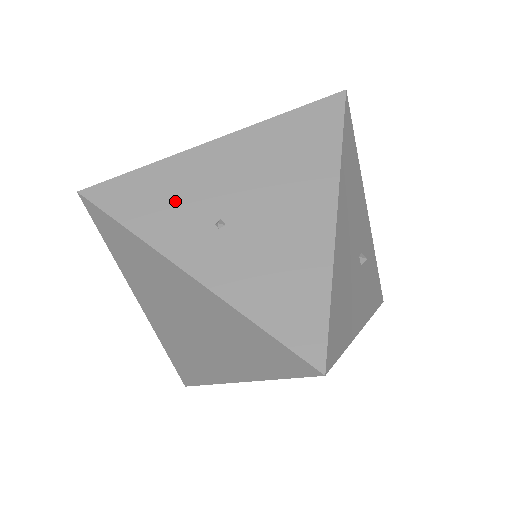
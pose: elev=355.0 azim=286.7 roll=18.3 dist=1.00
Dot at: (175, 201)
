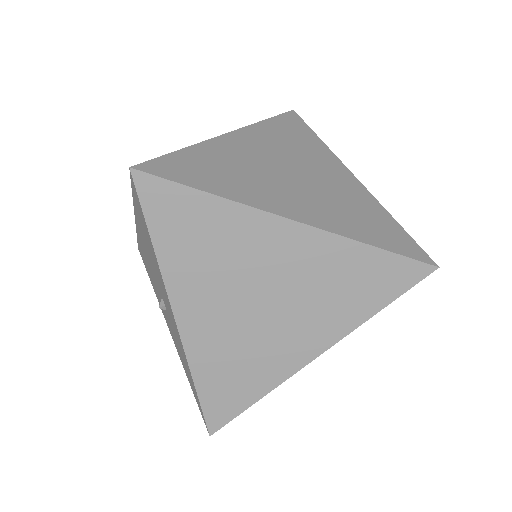
Dot at: occluded
